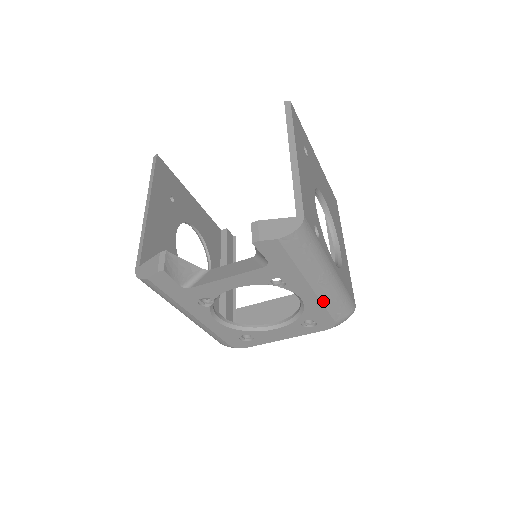
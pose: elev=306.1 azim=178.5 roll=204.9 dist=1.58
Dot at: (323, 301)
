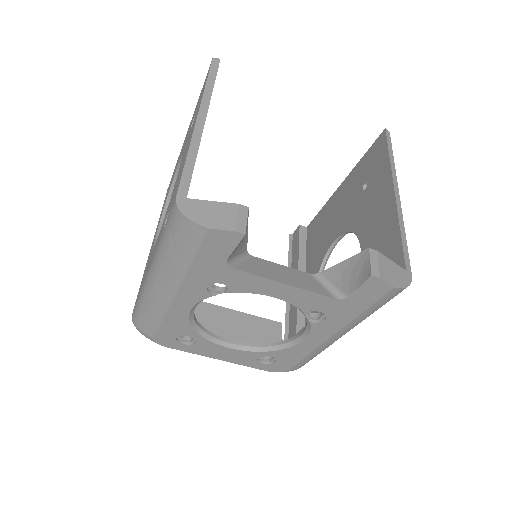
Dot at: (314, 351)
